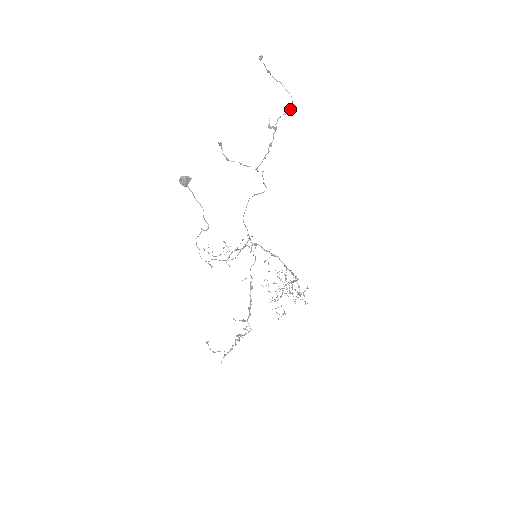
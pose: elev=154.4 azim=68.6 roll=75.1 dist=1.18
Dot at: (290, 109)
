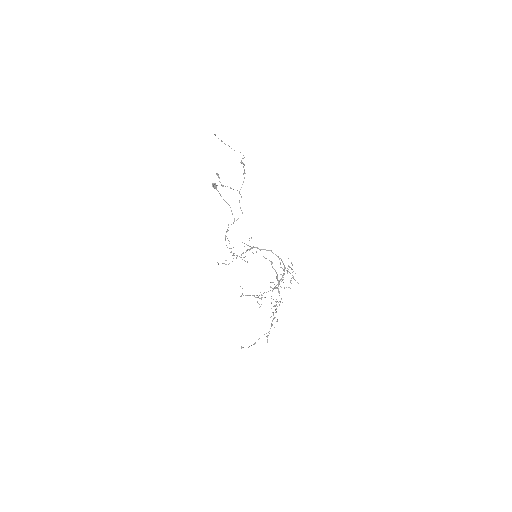
Dot at: occluded
